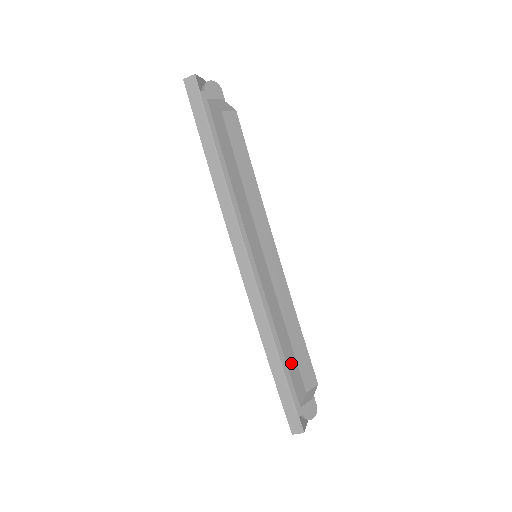
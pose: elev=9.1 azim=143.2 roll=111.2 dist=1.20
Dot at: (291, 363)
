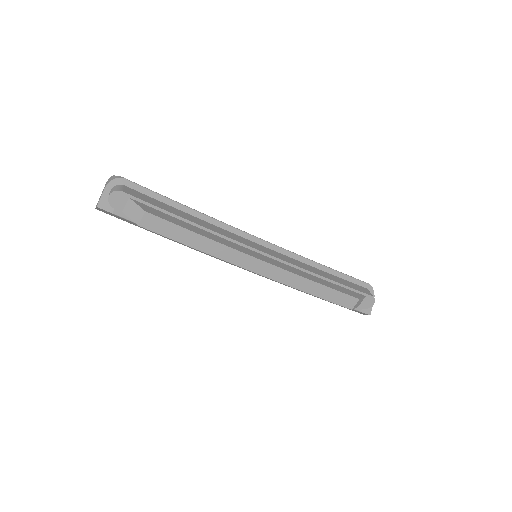
Dot at: occluded
